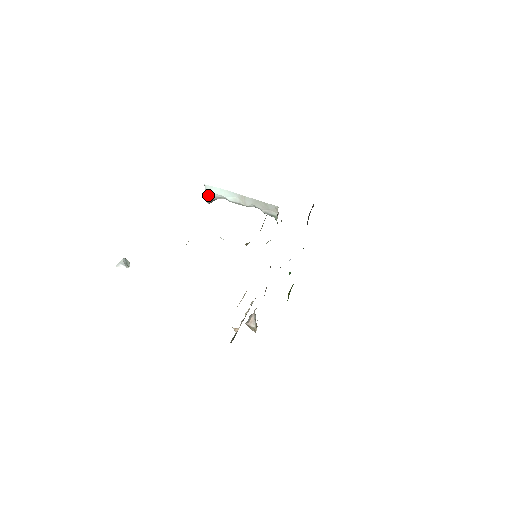
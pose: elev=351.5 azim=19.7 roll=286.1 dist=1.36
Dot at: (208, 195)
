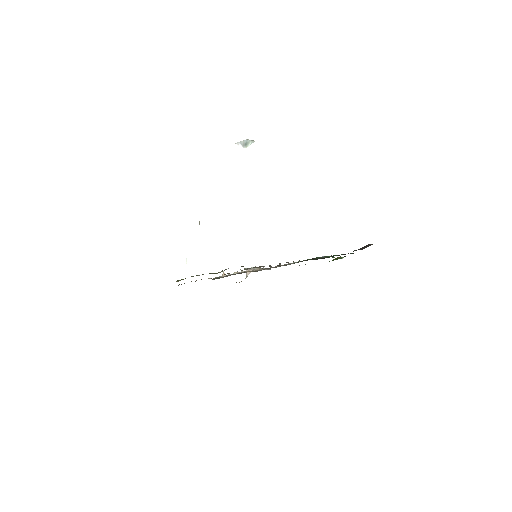
Dot at: occluded
